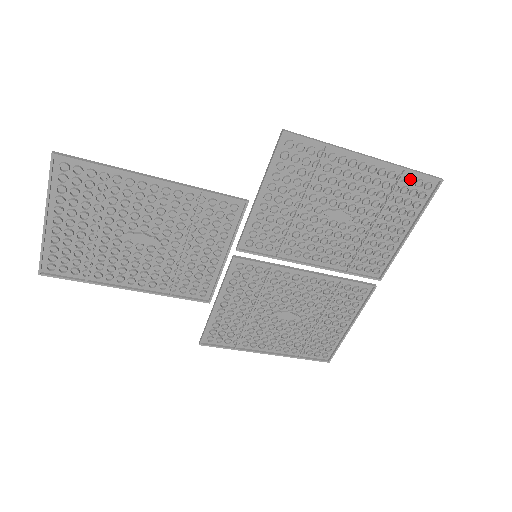
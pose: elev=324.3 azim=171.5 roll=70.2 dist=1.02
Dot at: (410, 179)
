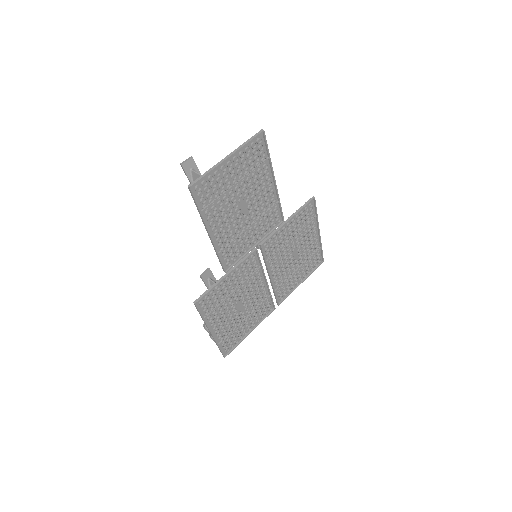
Dot at: (318, 253)
